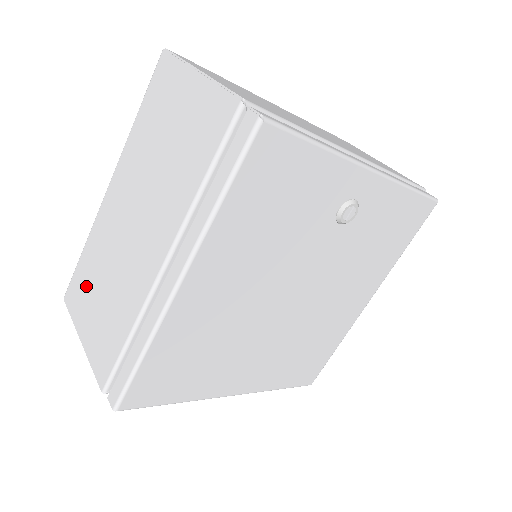
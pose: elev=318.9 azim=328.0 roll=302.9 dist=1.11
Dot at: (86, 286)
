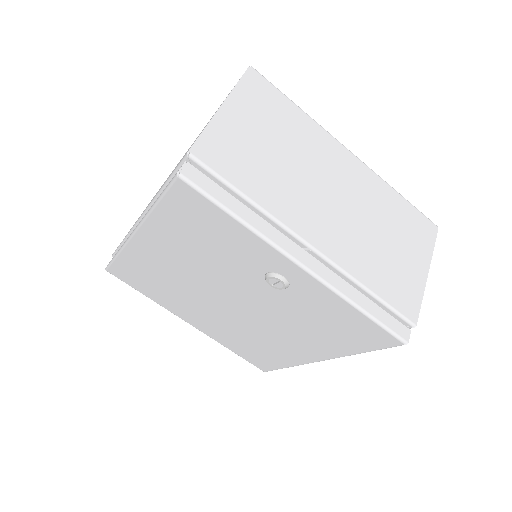
Dot at: occluded
